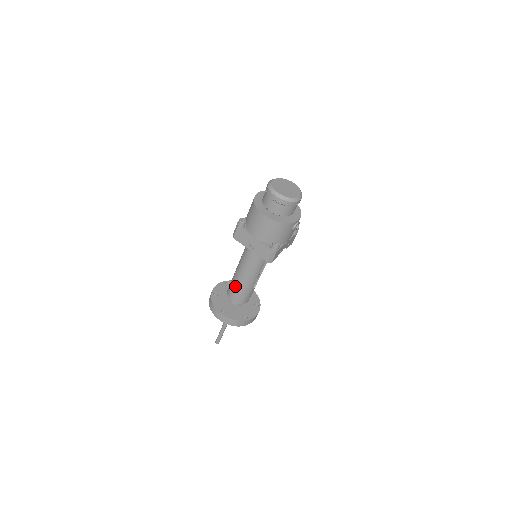
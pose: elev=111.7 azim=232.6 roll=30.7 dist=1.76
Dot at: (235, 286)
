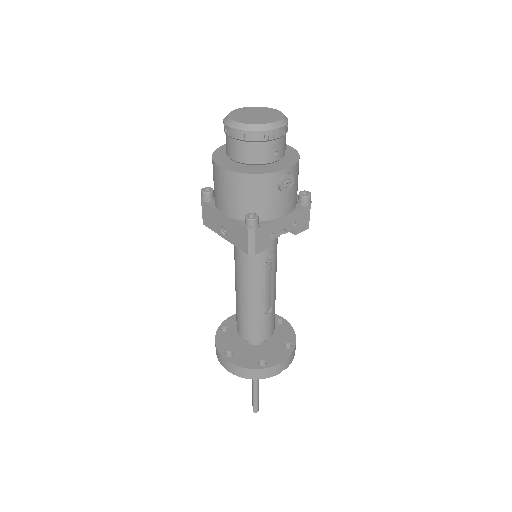
Dot at: (237, 311)
